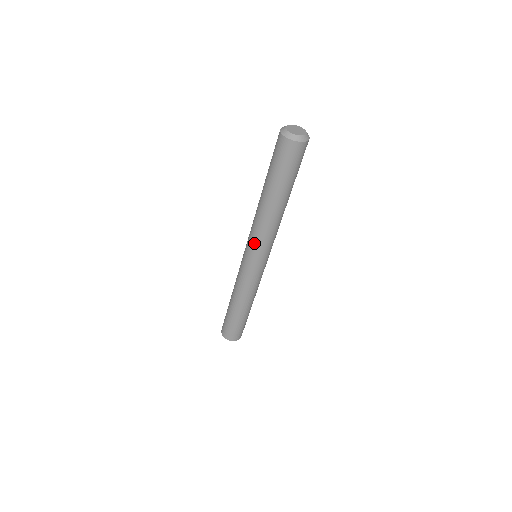
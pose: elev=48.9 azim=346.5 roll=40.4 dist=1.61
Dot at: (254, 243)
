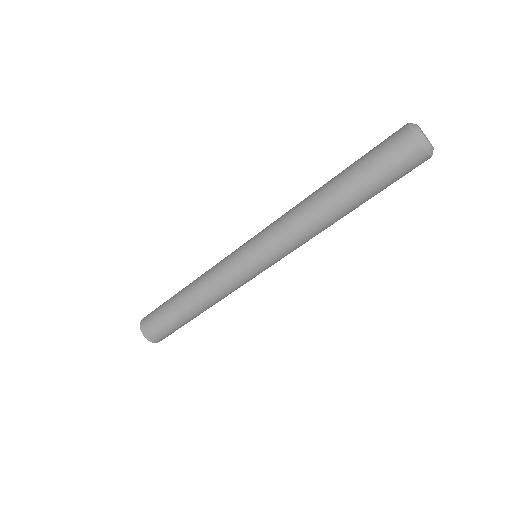
Dot at: (272, 239)
